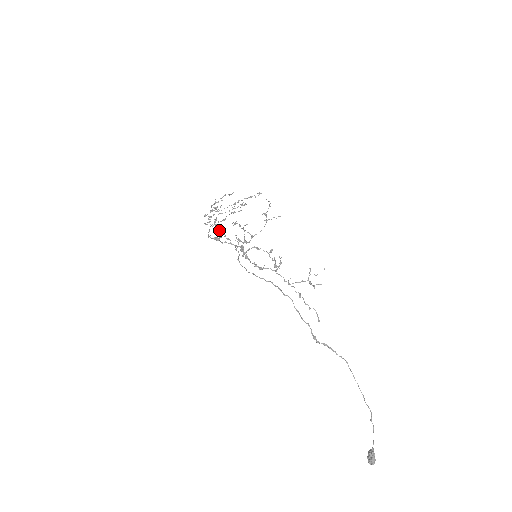
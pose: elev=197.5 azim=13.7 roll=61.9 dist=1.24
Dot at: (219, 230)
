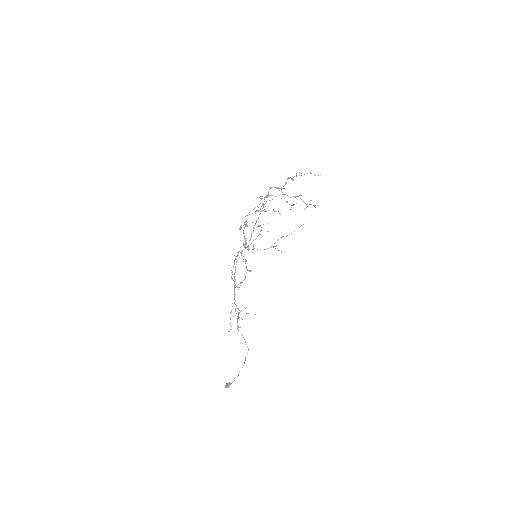
Dot at: (246, 223)
